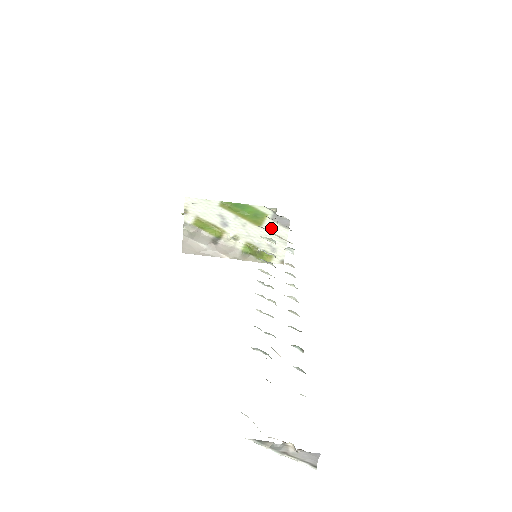
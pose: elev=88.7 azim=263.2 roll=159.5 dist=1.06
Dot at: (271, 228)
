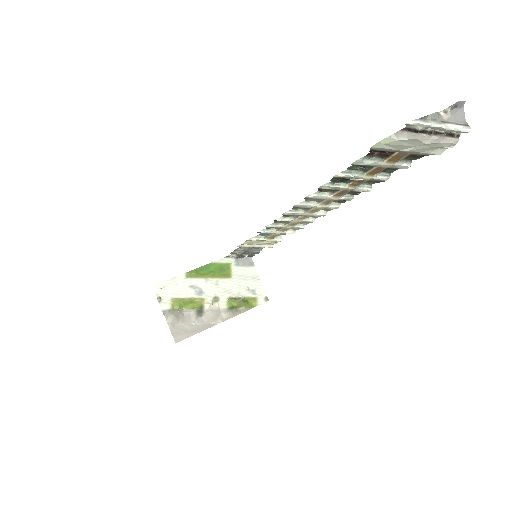
Dot at: (240, 273)
